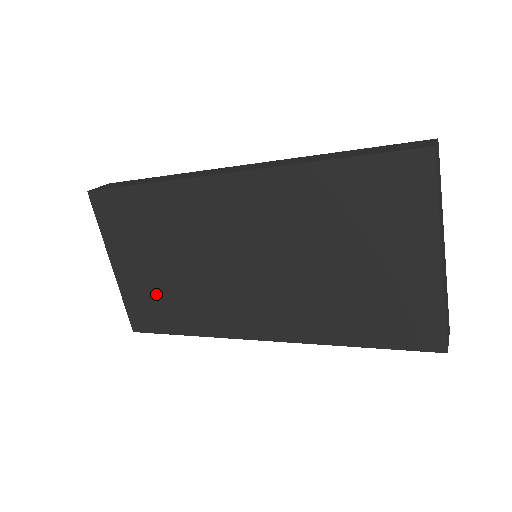
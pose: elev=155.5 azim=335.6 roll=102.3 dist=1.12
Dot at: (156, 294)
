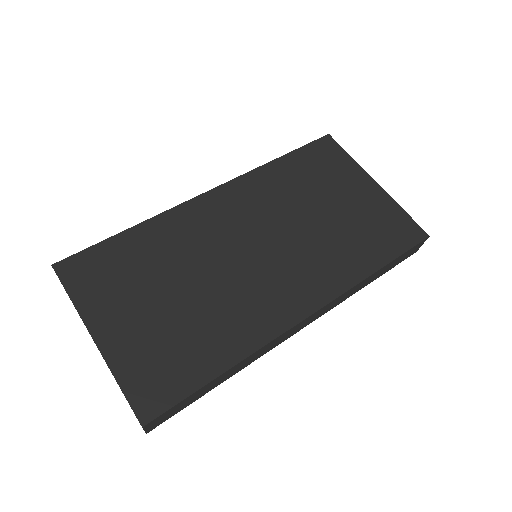
Dot at: (167, 341)
